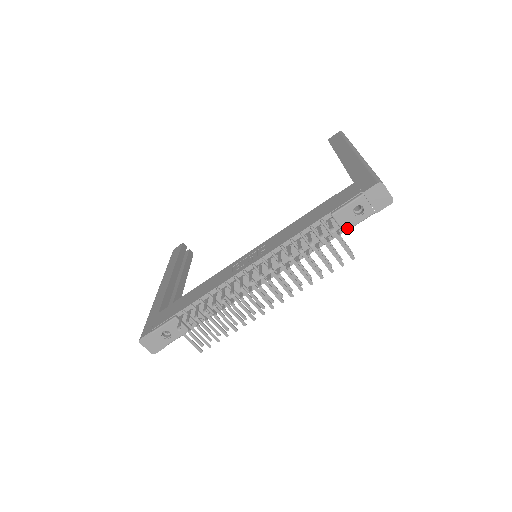
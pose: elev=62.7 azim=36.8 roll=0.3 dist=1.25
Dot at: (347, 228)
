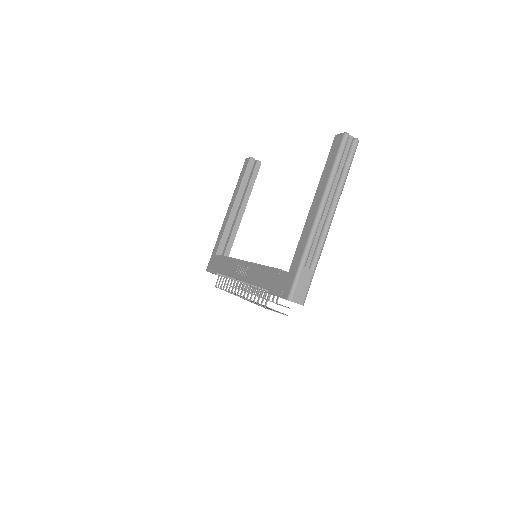
Dot at: occluded
